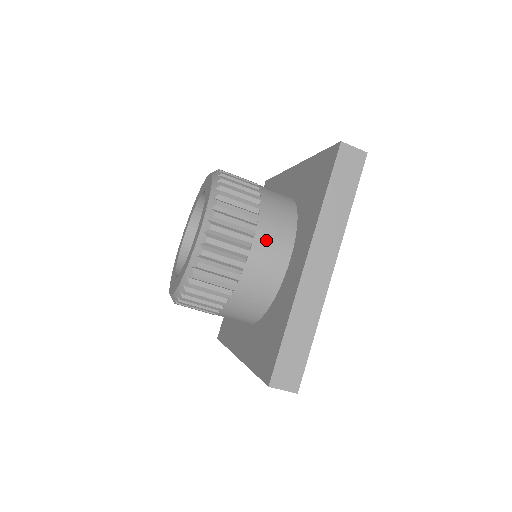
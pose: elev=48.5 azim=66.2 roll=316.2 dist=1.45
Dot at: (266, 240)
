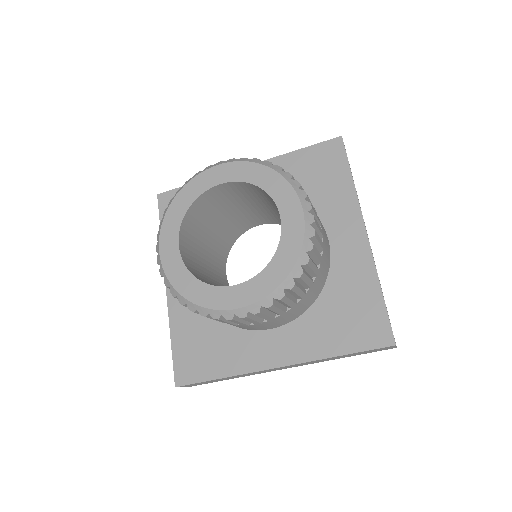
Dot at: occluded
